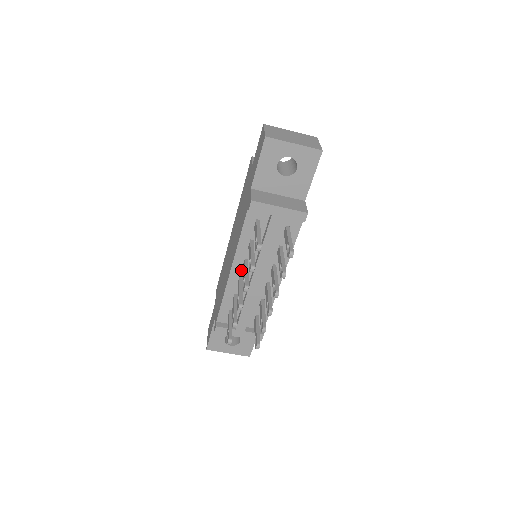
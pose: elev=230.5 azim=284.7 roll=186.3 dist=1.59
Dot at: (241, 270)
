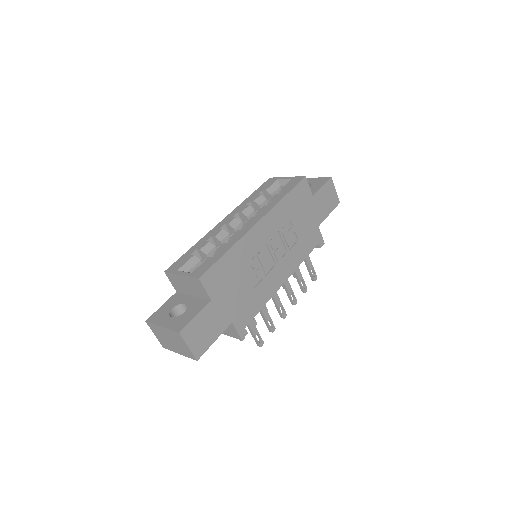
Dot at: occluded
